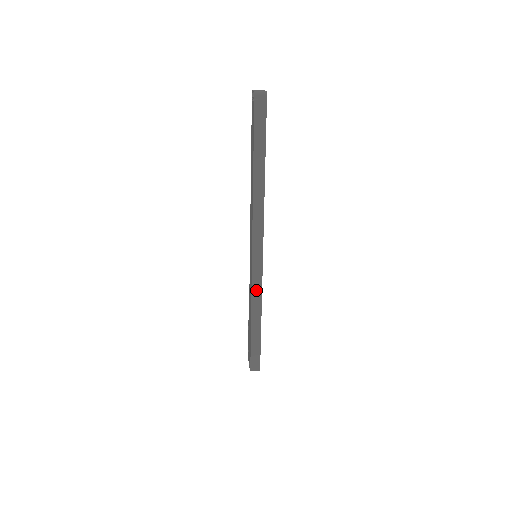
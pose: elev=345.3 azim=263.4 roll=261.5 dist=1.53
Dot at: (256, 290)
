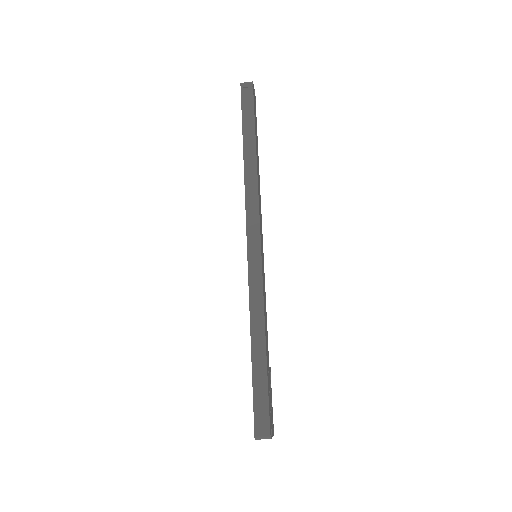
Dot at: (255, 293)
